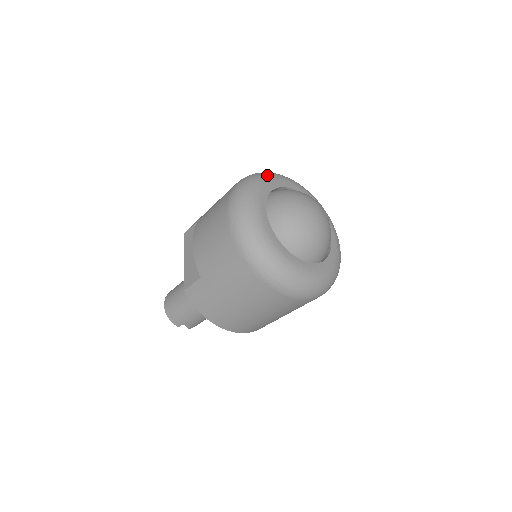
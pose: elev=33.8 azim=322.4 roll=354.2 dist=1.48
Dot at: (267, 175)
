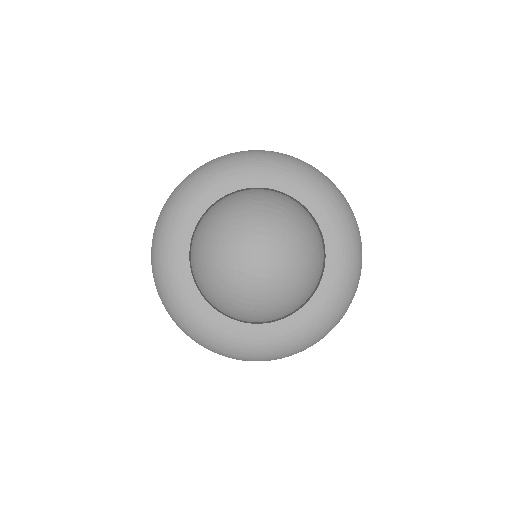
Dot at: (225, 167)
